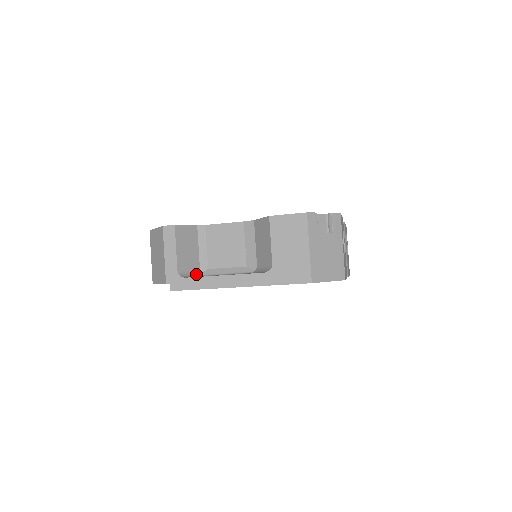
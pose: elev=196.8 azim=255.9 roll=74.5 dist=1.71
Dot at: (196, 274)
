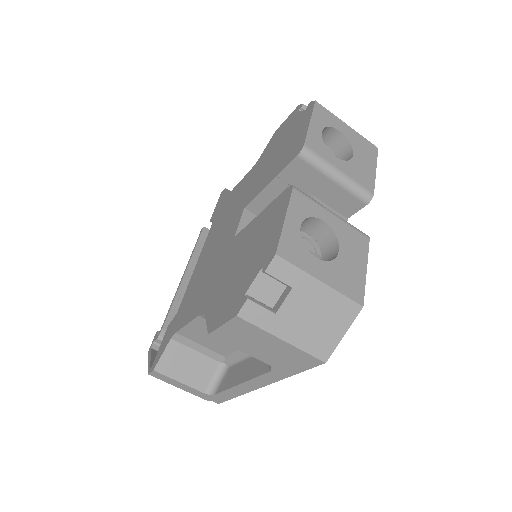
Dot at: (221, 372)
